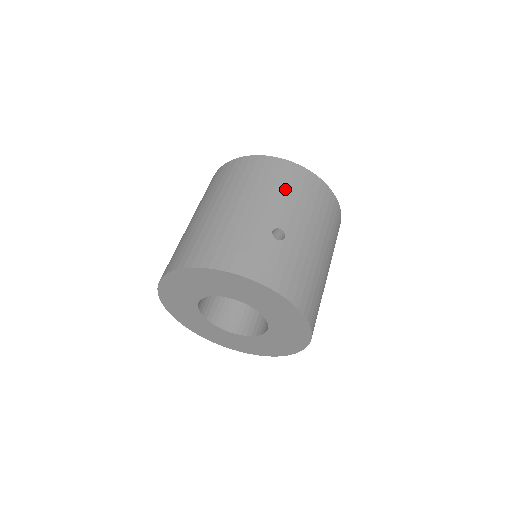
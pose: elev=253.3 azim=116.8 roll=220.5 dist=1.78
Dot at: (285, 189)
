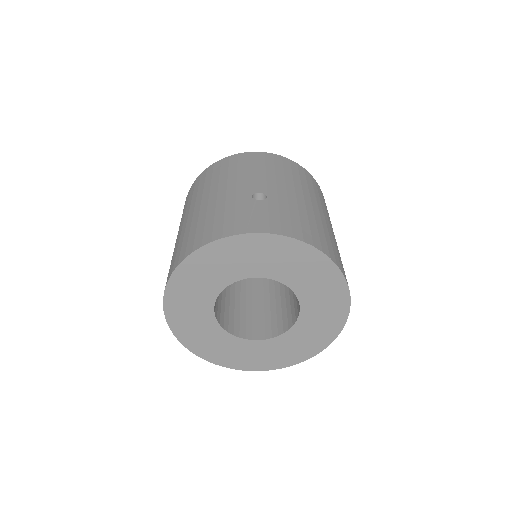
Dot at: (249, 169)
